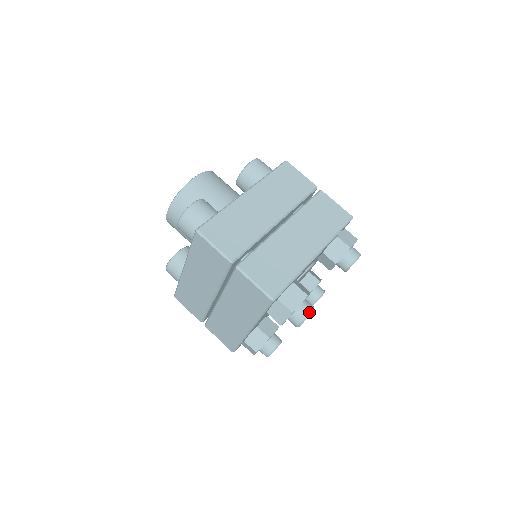
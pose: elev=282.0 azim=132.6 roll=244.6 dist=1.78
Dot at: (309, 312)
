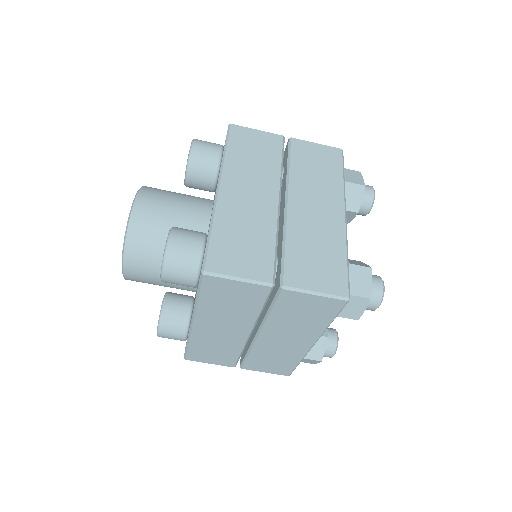
Dot at: (382, 286)
